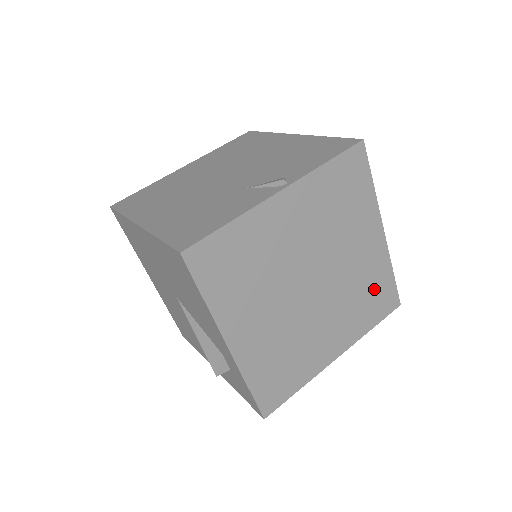
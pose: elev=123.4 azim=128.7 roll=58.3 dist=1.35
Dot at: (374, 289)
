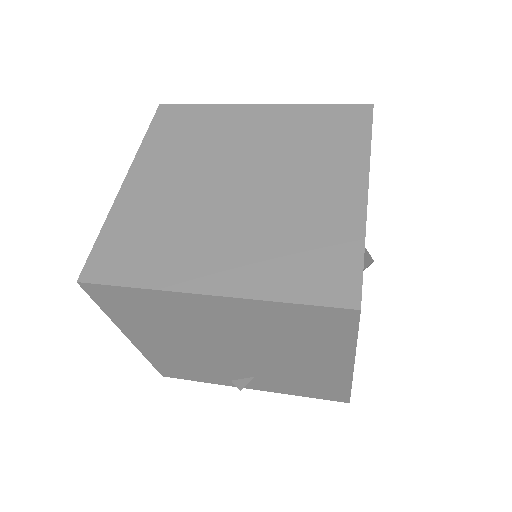
Dot at: (319, 248)
